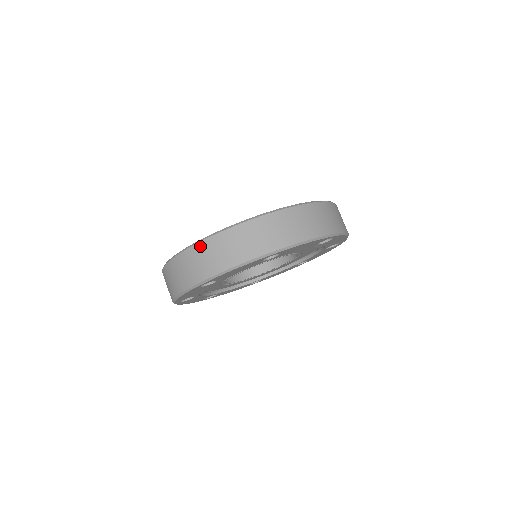
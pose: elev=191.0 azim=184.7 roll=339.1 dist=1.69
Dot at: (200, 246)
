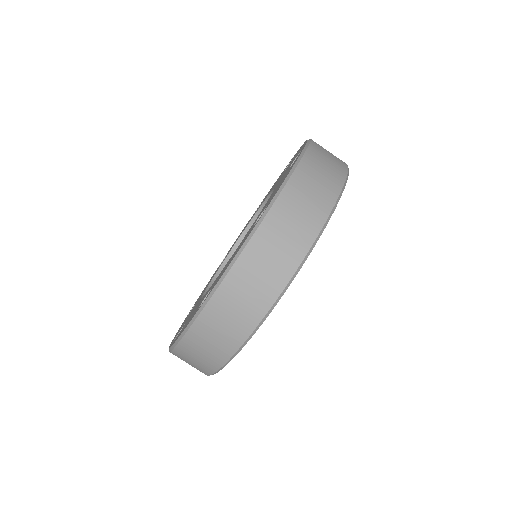
Dot at: (289, 190)
